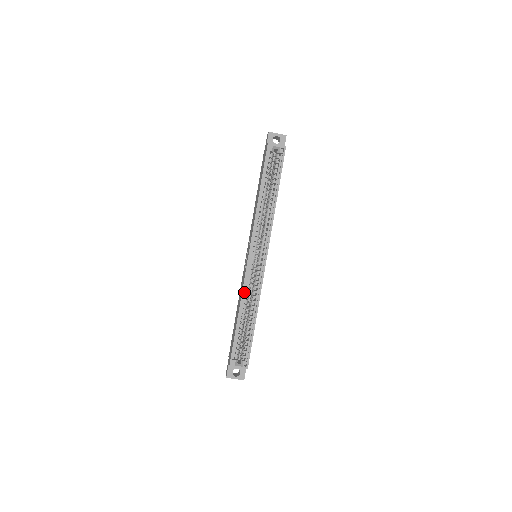
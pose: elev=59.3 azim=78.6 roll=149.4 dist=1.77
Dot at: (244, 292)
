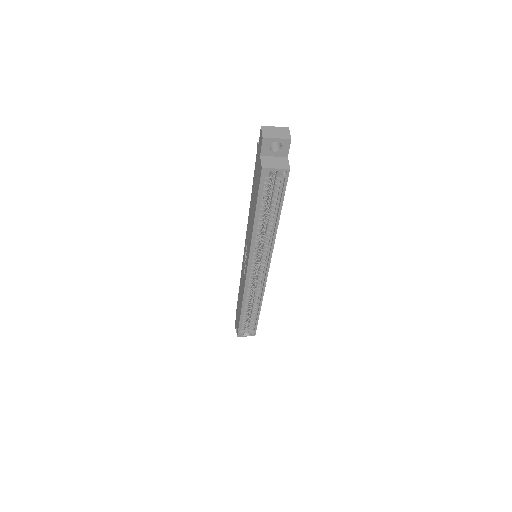
Dot at: (245, 295)
